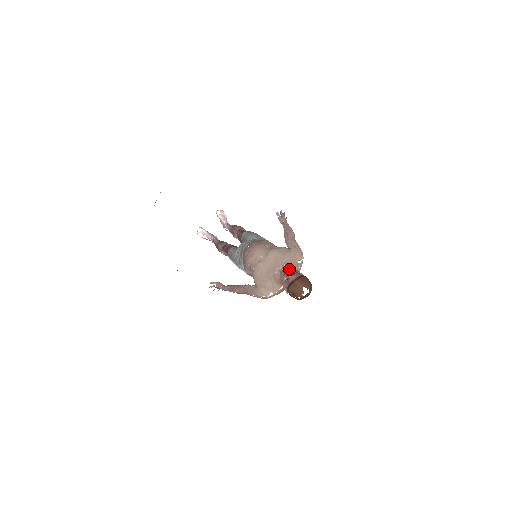
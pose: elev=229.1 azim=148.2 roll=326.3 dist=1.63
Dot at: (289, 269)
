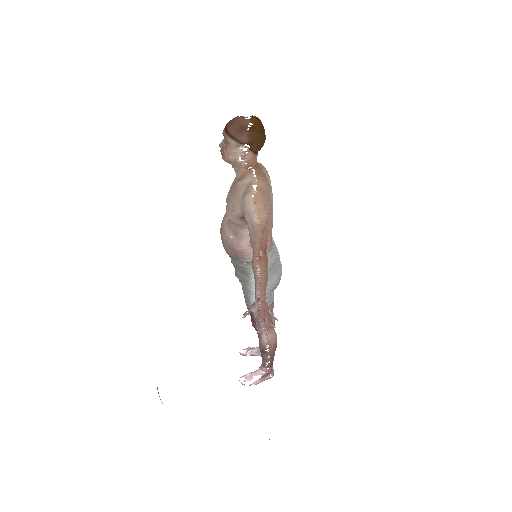
Dot at: occluded
